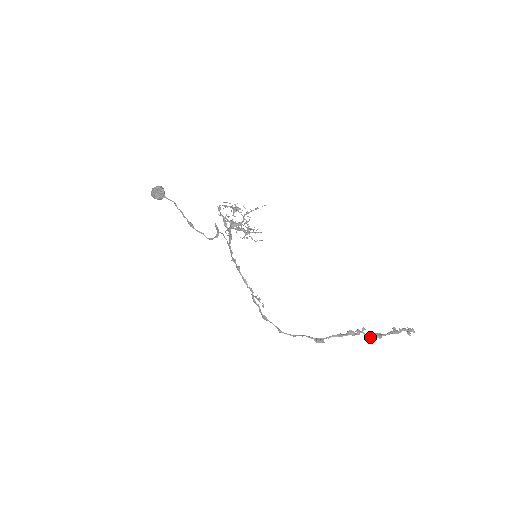
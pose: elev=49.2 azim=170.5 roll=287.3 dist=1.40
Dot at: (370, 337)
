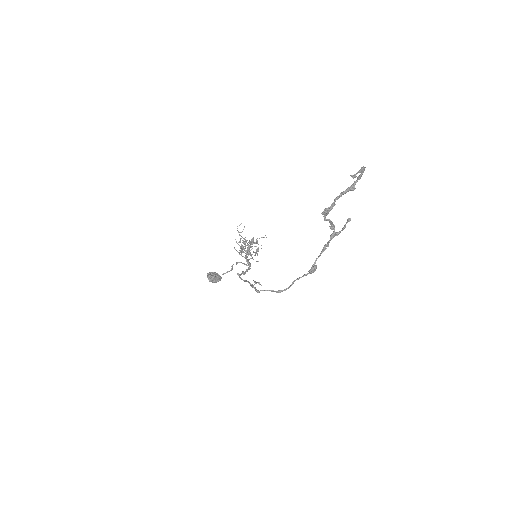
Dot at: occluded
